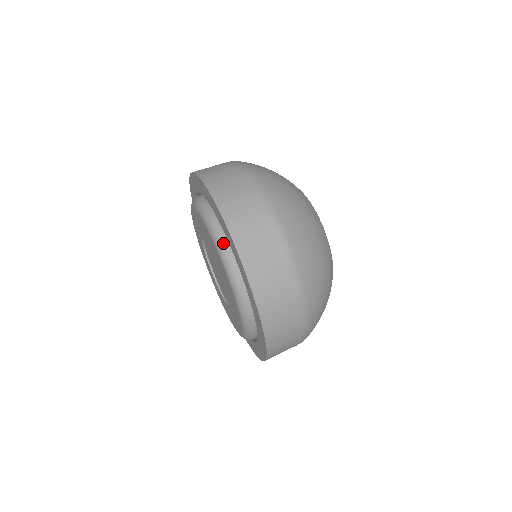
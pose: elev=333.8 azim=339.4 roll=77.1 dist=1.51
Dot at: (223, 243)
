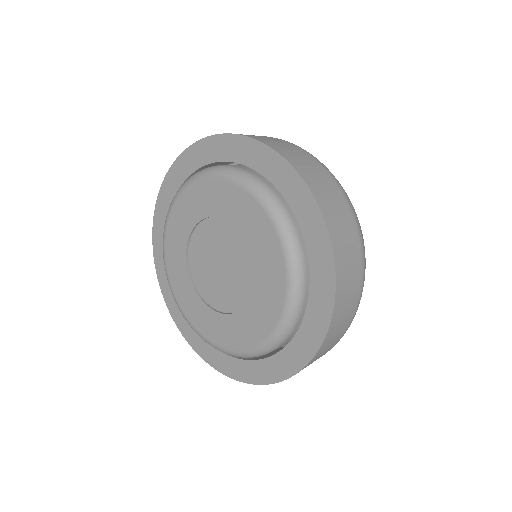
Dot at: (263, 185)
